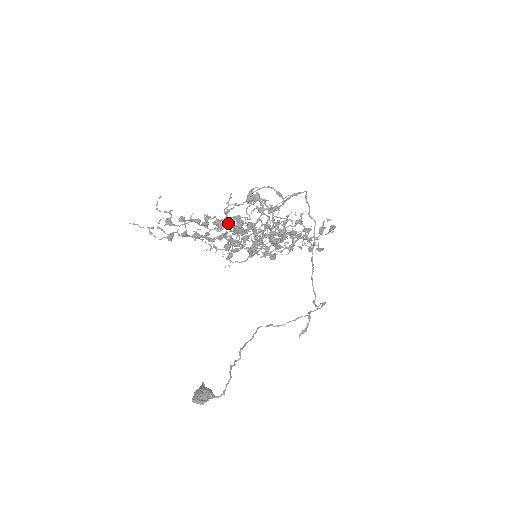
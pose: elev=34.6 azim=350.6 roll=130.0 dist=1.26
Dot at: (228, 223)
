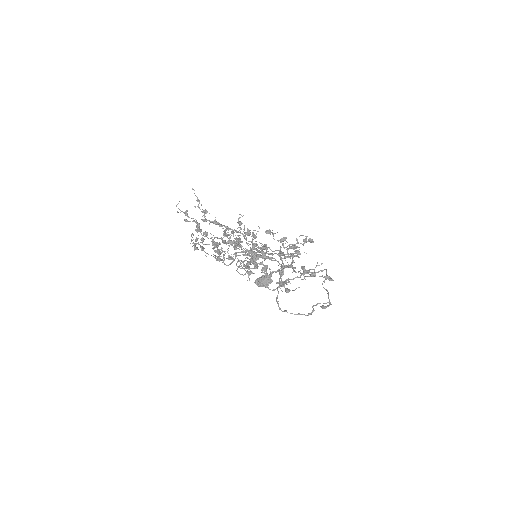
Dot at: (214, 237)
